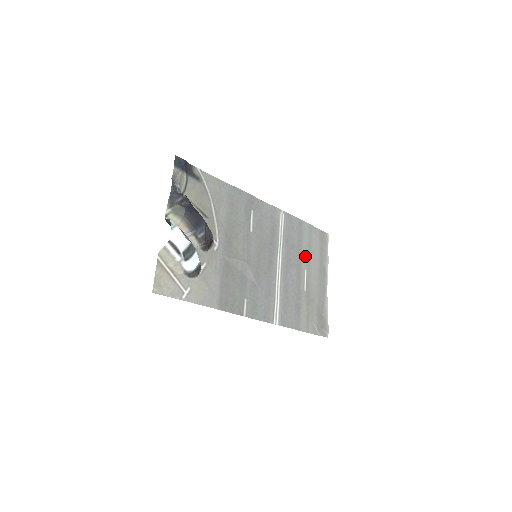
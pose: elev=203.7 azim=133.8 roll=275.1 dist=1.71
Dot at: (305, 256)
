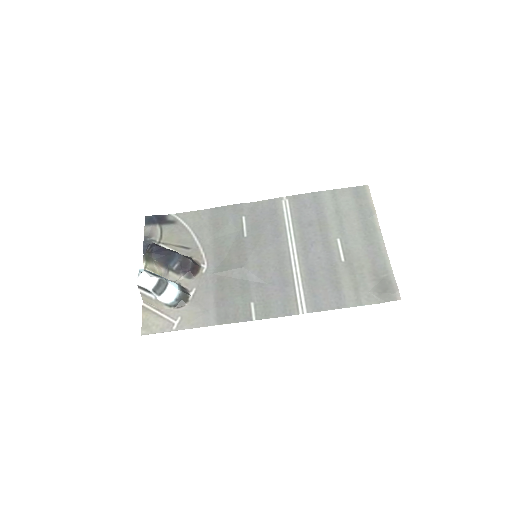
Dot at: (333, 225)
